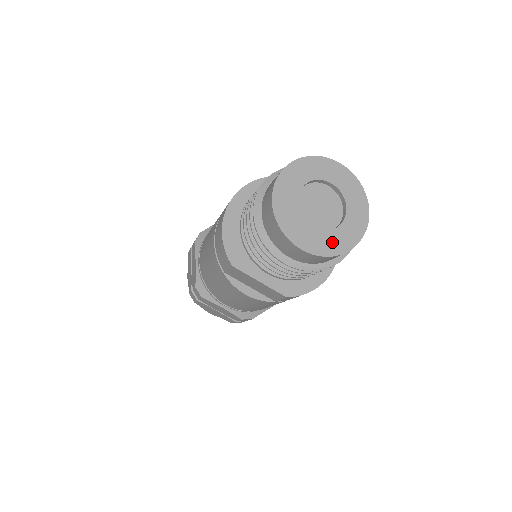
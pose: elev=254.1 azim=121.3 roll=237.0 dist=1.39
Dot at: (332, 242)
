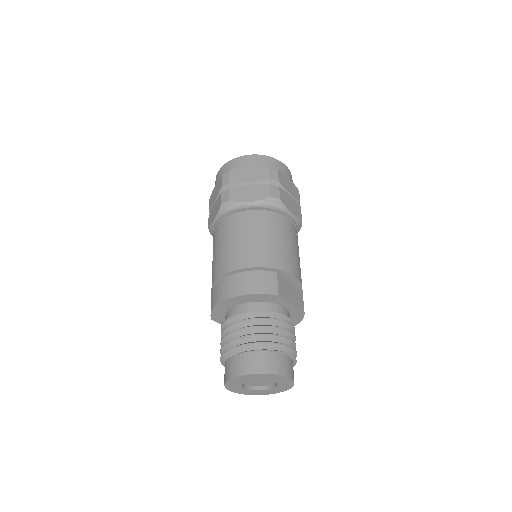
Dot at: (254, 393)
